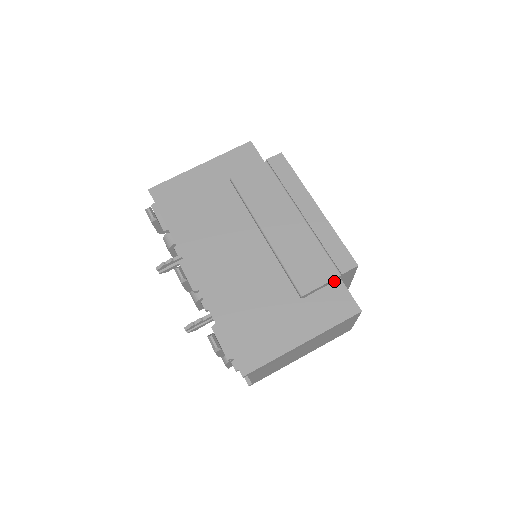
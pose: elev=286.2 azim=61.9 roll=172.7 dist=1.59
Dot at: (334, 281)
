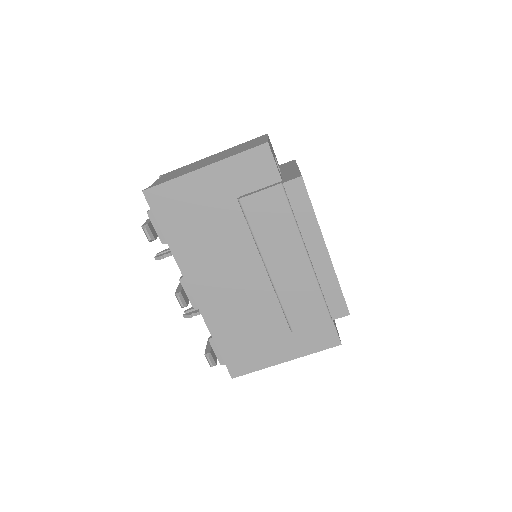
Dot at: occluded
